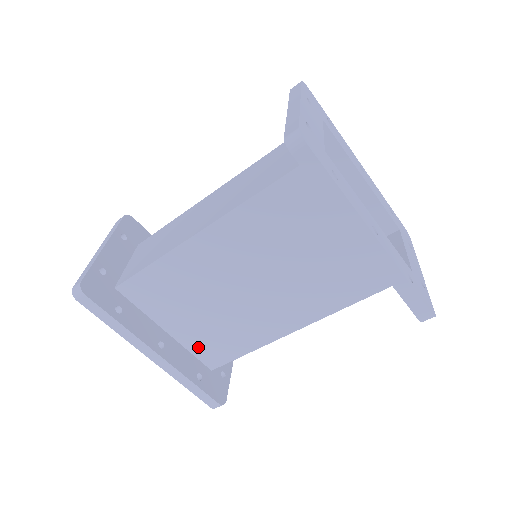
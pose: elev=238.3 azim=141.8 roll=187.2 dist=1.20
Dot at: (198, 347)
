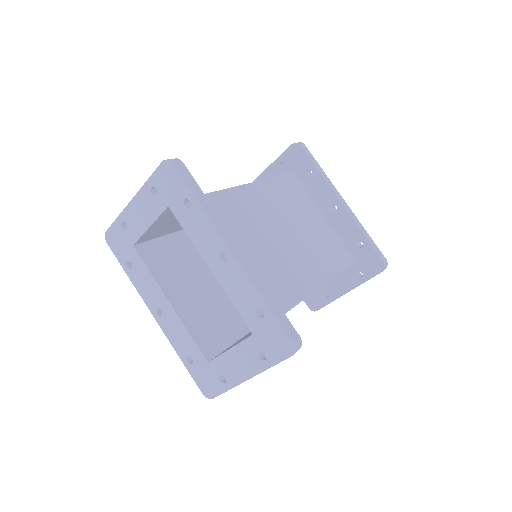
Dot at: occluded
